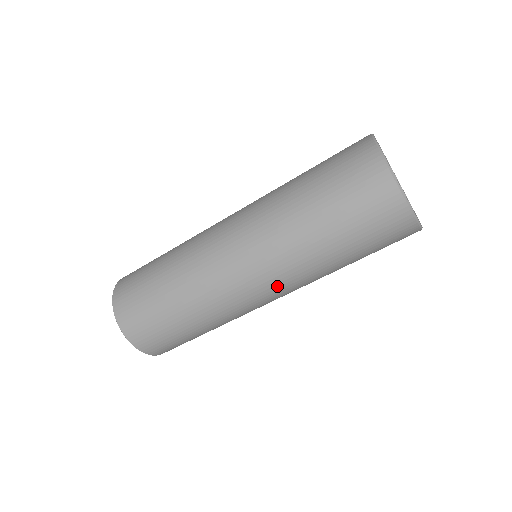
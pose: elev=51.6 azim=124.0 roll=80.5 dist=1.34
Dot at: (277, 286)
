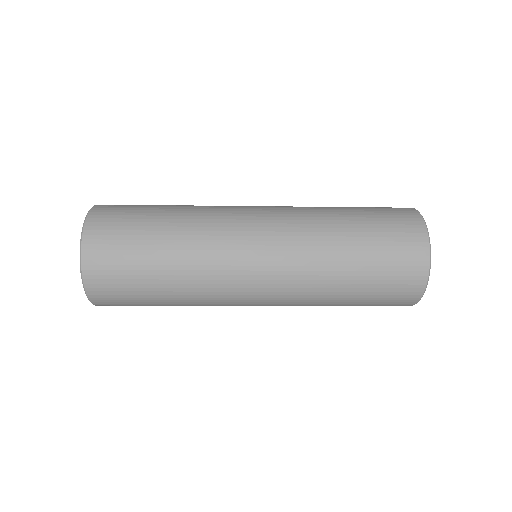
Dot at: occluded
